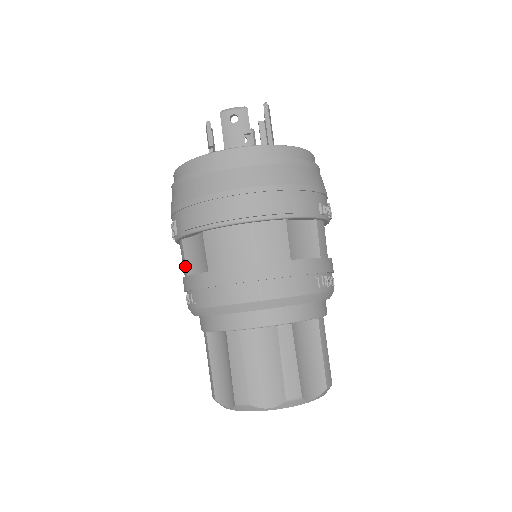
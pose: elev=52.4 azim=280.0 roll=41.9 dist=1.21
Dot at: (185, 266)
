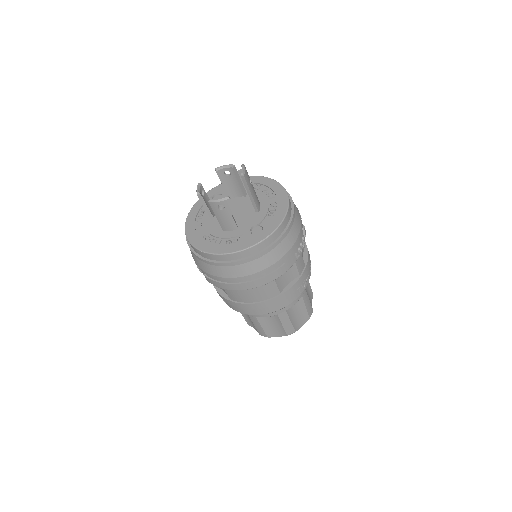
Dot at: occluded
